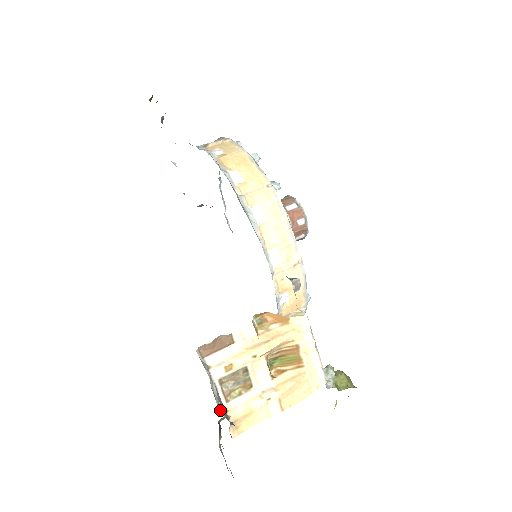
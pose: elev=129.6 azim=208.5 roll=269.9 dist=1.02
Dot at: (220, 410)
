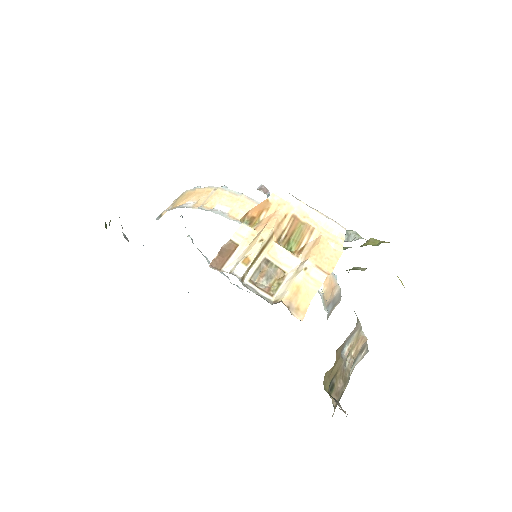
Dot at: occluded
